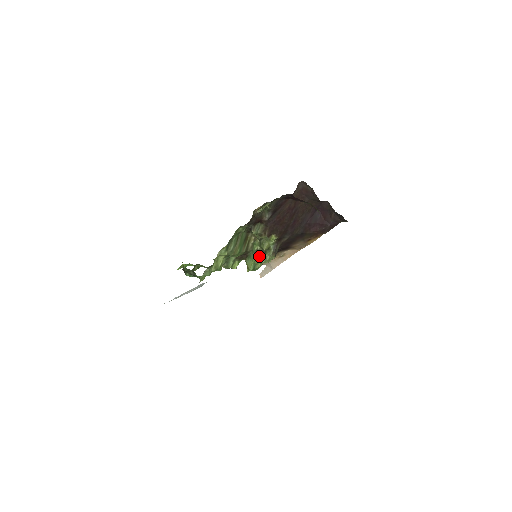
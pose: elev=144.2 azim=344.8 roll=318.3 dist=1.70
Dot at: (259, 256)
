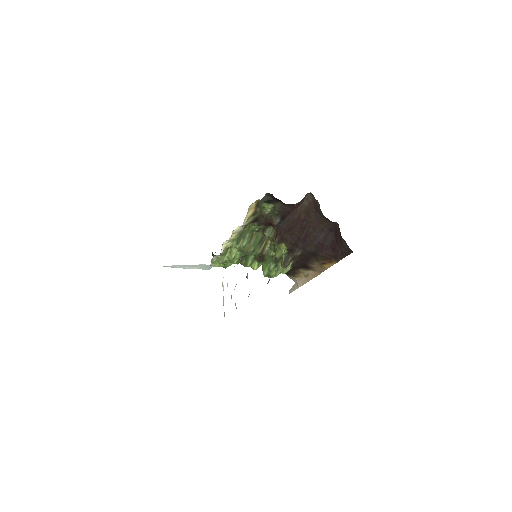
Dot at: (274, 263)
